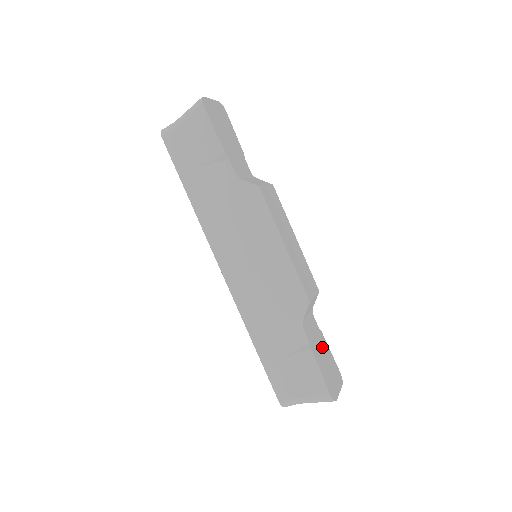
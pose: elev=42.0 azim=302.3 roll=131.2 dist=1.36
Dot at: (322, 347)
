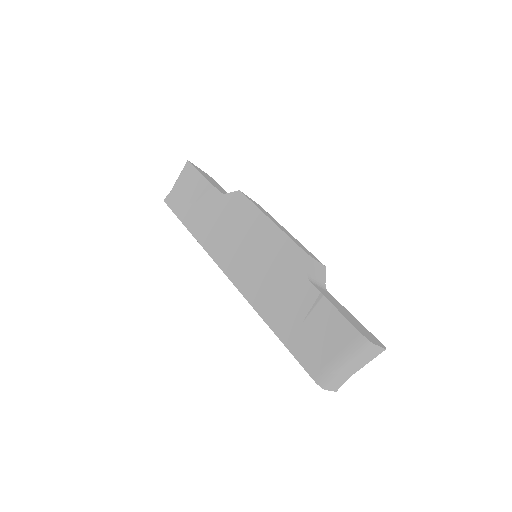
Dot at: (344, 310)
